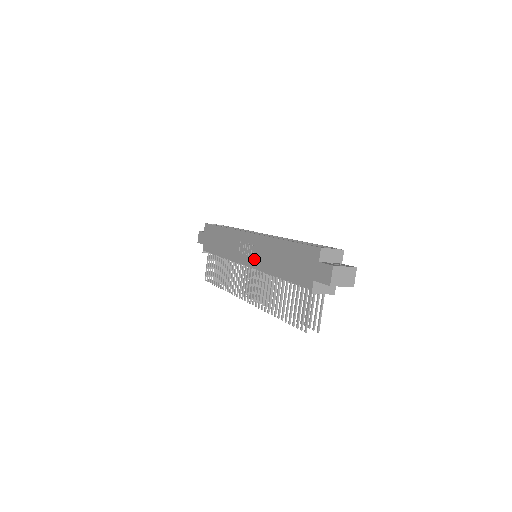
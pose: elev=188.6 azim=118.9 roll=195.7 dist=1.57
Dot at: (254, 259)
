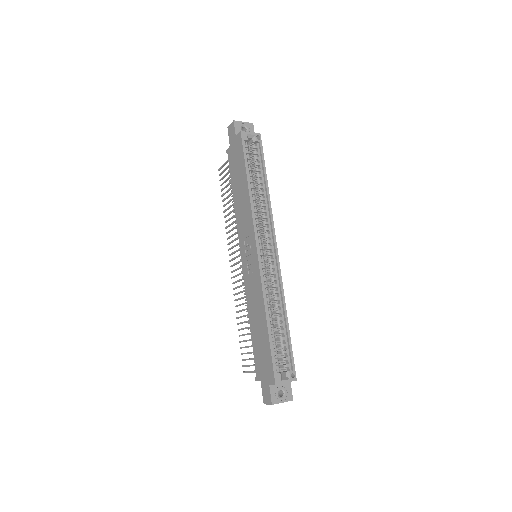
Dot at: (247, 275)
